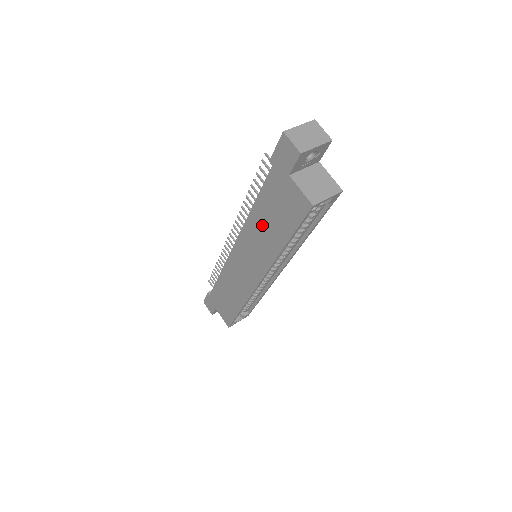
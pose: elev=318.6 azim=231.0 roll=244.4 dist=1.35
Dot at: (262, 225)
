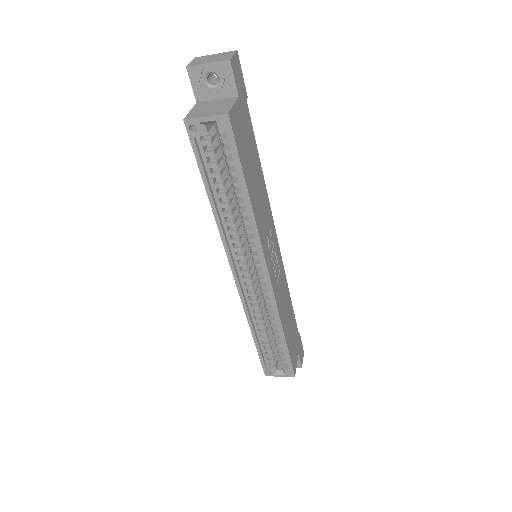
Dot at: occluded
